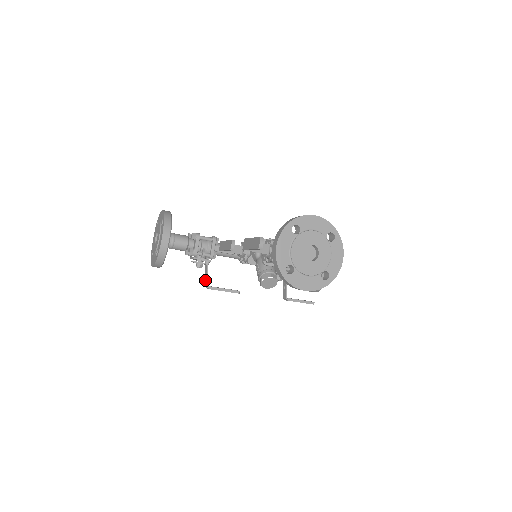
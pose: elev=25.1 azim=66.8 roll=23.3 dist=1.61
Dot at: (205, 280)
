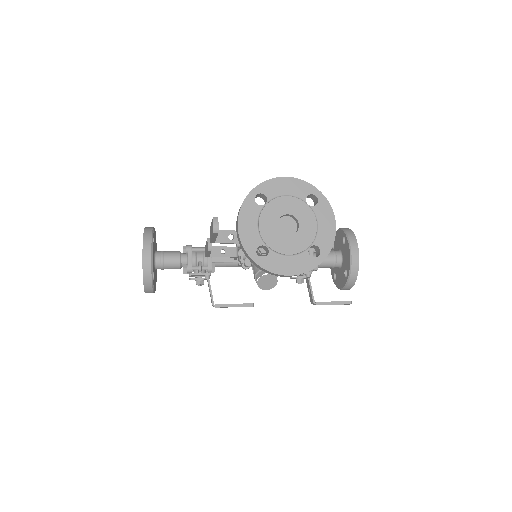
Dot at: occluded
